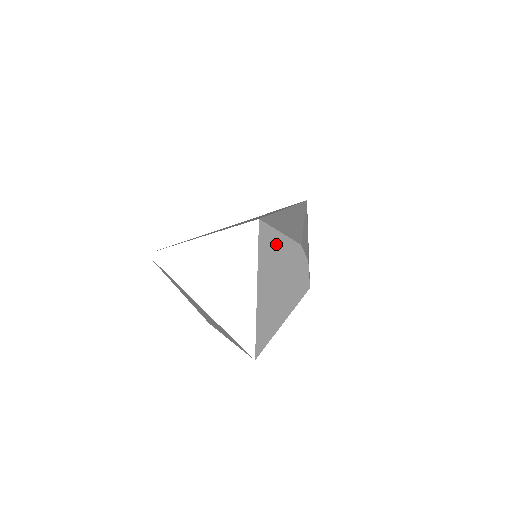
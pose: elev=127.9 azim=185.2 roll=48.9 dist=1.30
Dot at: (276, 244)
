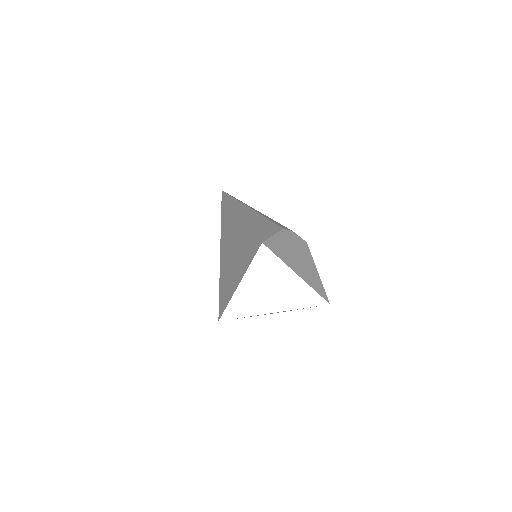
Dot at: (278, 243)
